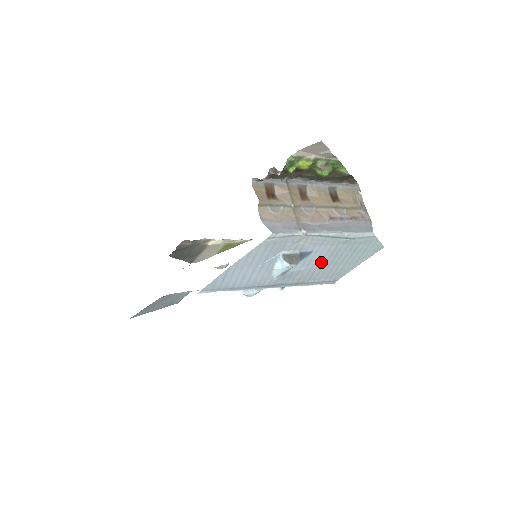
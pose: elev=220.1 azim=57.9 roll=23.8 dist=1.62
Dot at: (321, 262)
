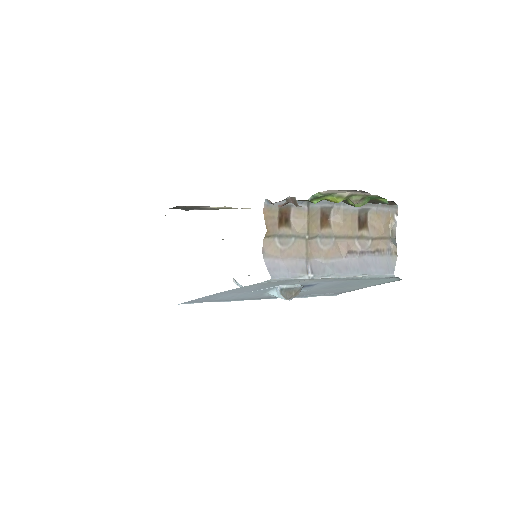
Dot at: (325, 287)
